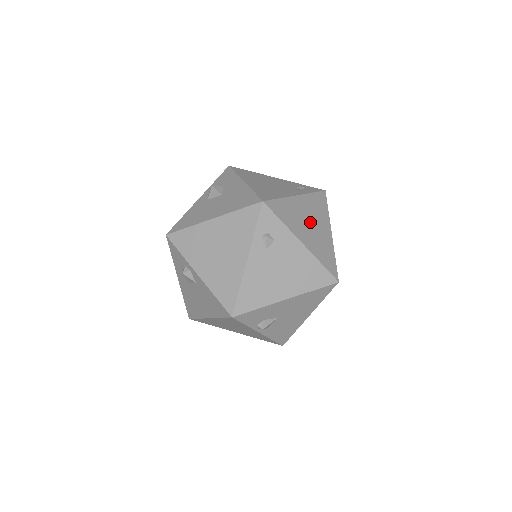
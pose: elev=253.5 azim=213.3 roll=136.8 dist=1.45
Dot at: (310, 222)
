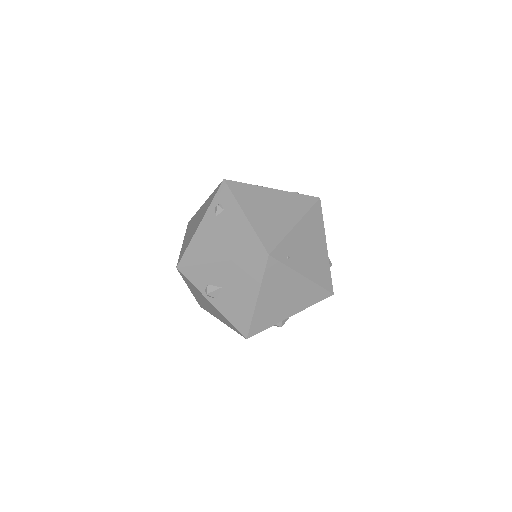
Dot at: (272, 208)
